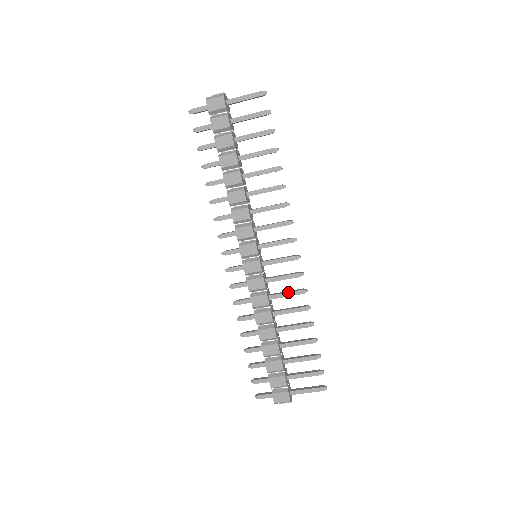
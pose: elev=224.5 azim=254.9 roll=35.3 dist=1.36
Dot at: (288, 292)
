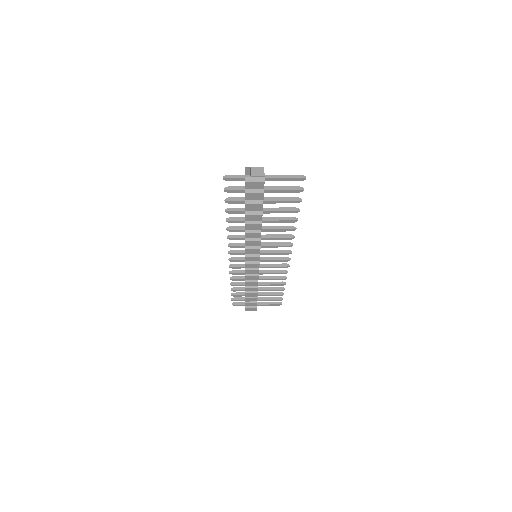
Dot at: (274, 273)
